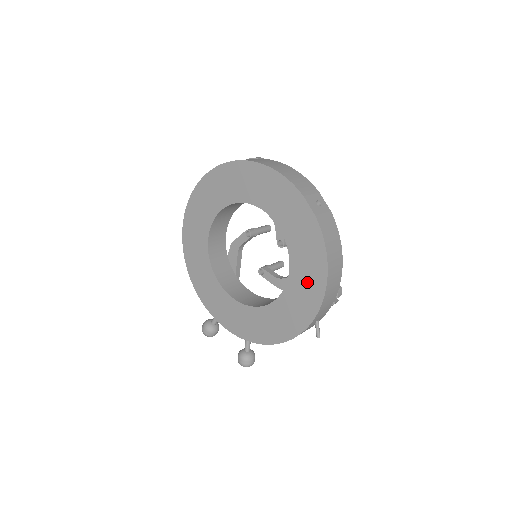
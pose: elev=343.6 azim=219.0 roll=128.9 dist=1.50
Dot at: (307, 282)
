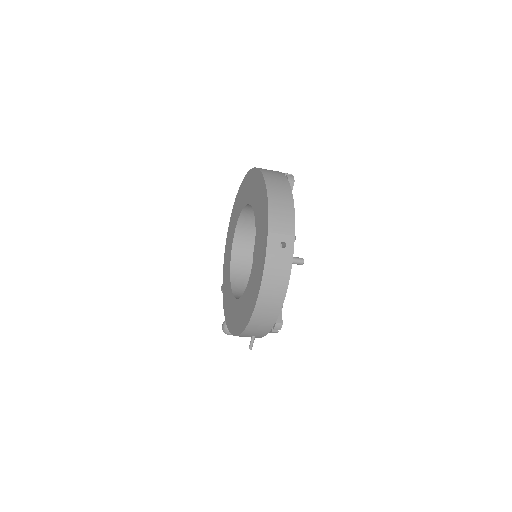
Dot at: (249, 301)
